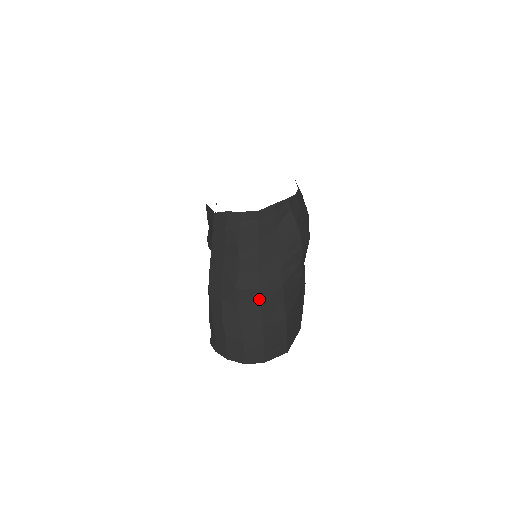
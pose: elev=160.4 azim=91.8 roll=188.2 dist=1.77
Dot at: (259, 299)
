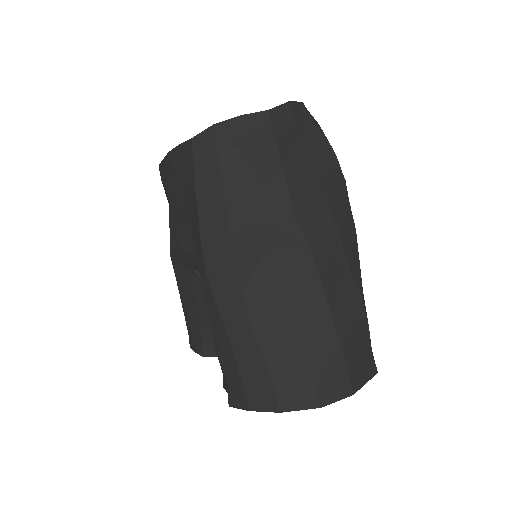
Dot at: (311, 263)
